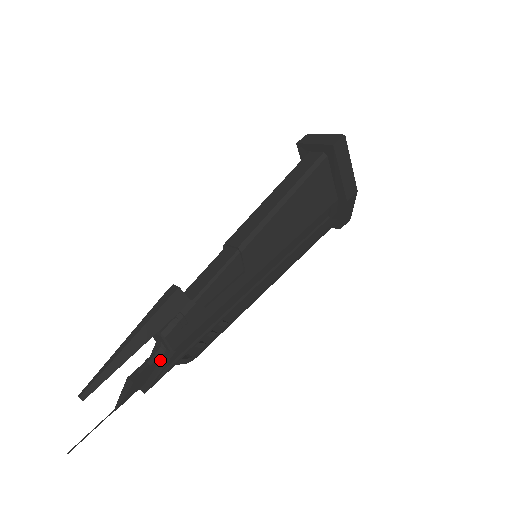
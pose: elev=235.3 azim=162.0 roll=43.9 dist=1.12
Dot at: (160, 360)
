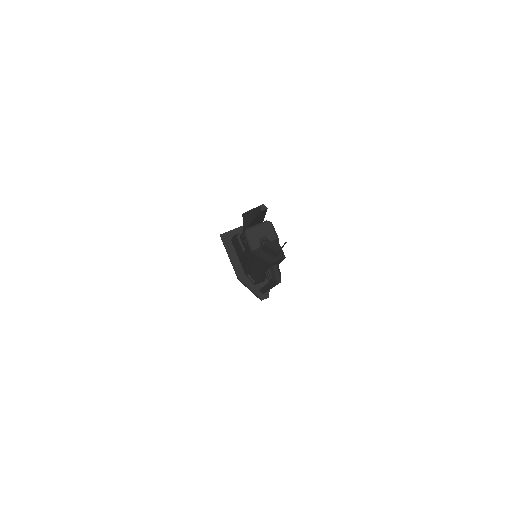
Dot at: occluded
